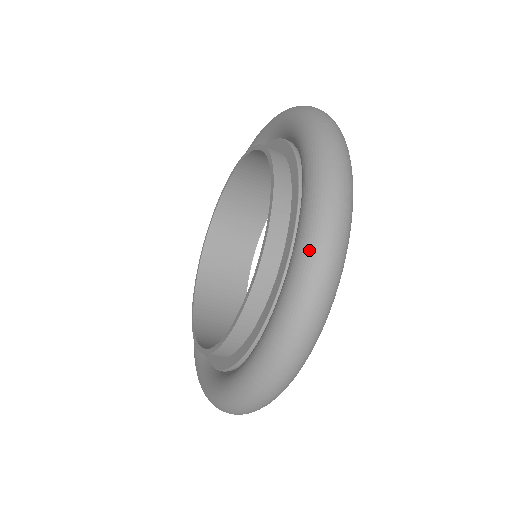
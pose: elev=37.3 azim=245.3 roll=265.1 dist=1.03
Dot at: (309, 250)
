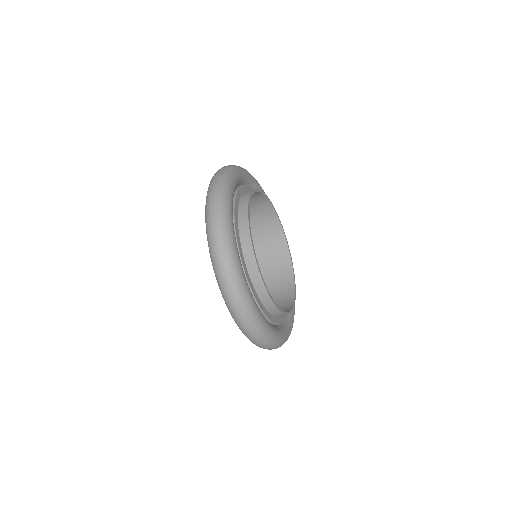
Dot at: occluded
